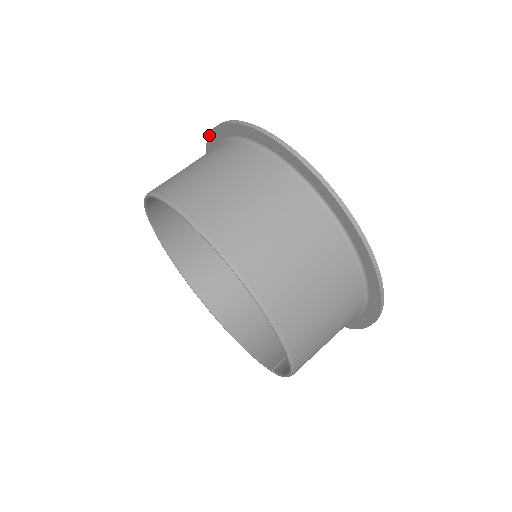
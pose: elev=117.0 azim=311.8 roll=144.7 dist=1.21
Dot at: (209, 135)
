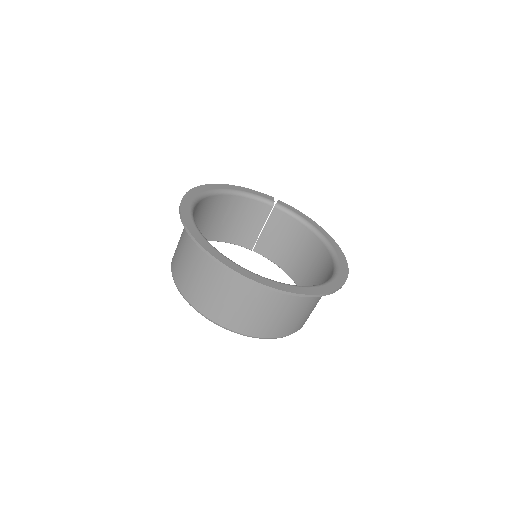
Dot at: (237, 275)
